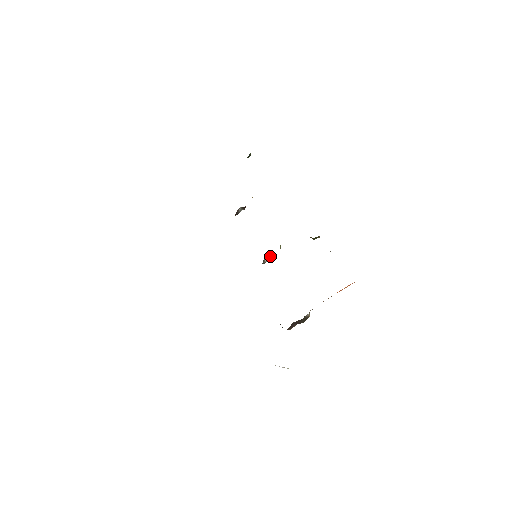
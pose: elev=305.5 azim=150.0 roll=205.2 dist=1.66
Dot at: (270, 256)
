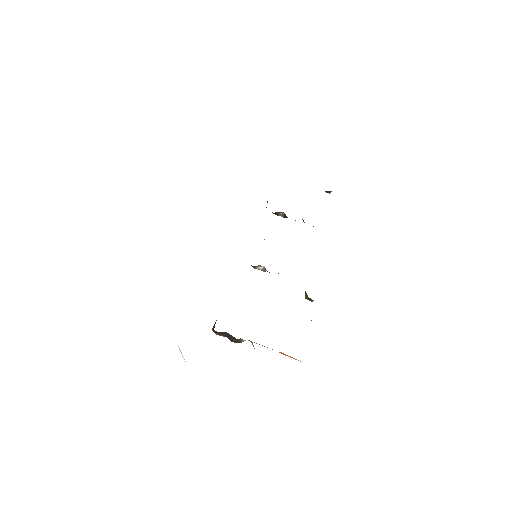
Dot at: (265, 269)
